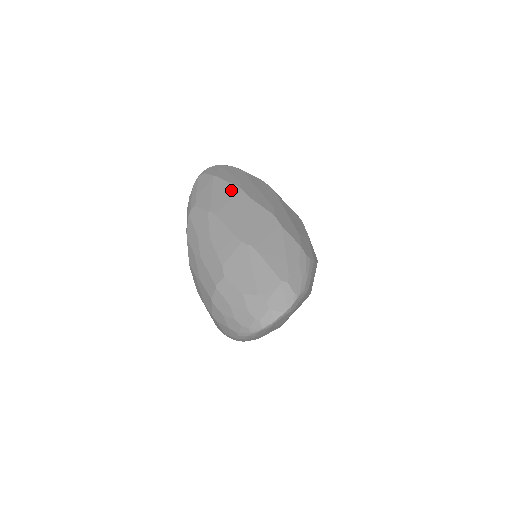
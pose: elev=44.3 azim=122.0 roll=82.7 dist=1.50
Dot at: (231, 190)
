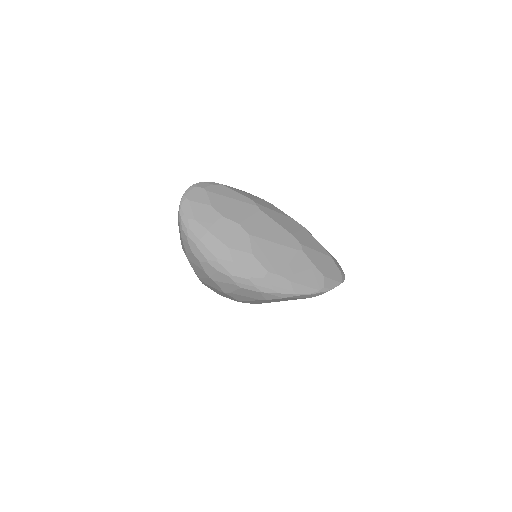
Dot at: occluded
